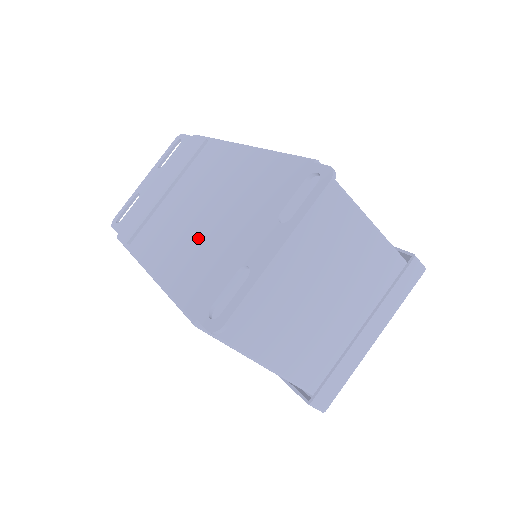
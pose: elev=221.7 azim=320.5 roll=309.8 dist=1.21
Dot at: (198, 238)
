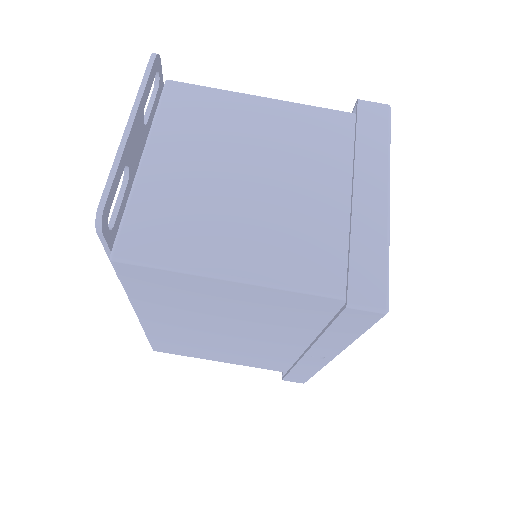
Dot at: occluded
